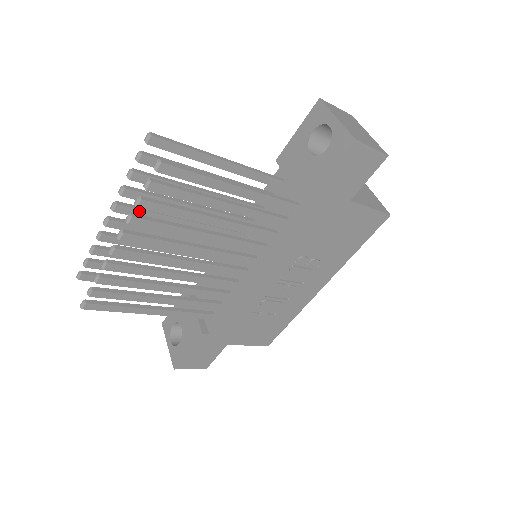
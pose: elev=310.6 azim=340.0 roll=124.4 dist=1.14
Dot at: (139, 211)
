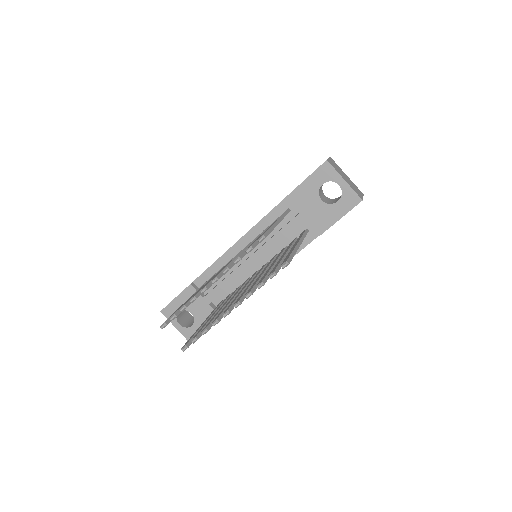
Dot at: occluded
